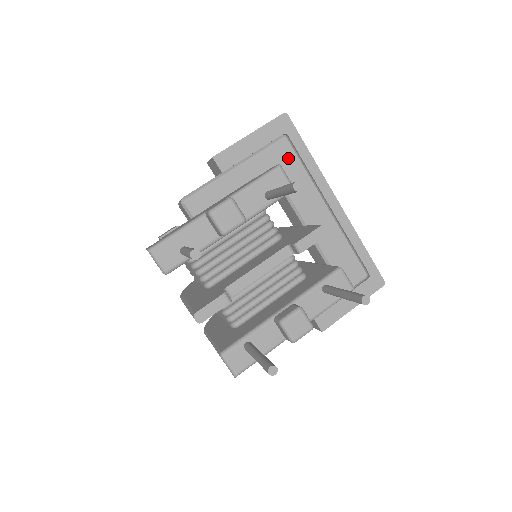
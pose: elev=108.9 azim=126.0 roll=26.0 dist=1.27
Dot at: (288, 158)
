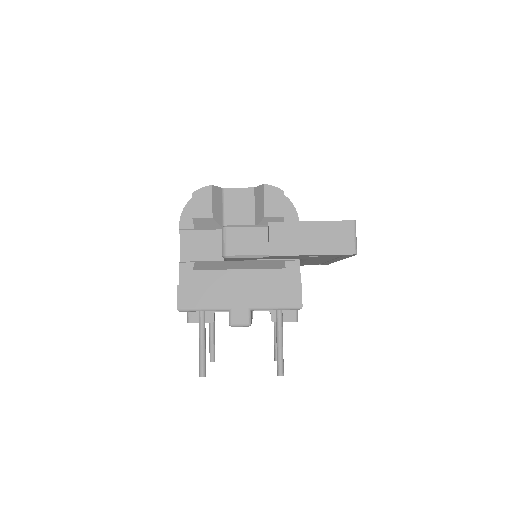
Dot at: (329, 257)
